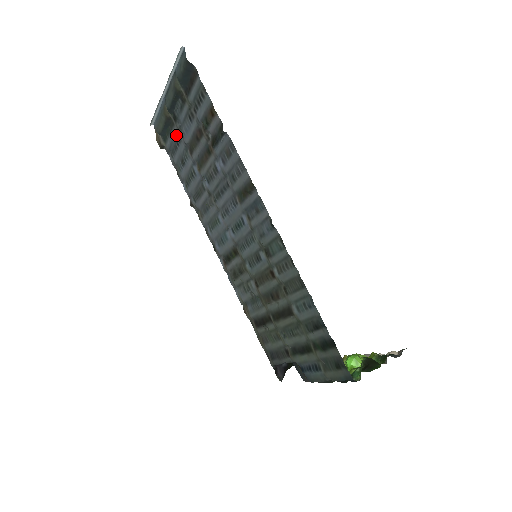
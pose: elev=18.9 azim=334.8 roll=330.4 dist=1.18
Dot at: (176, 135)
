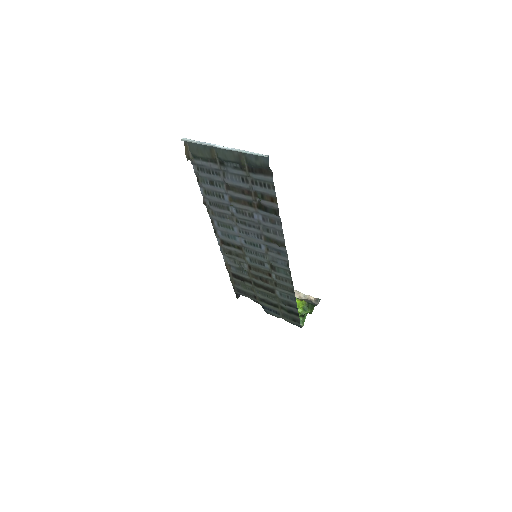
Dot at: (215, 169)
